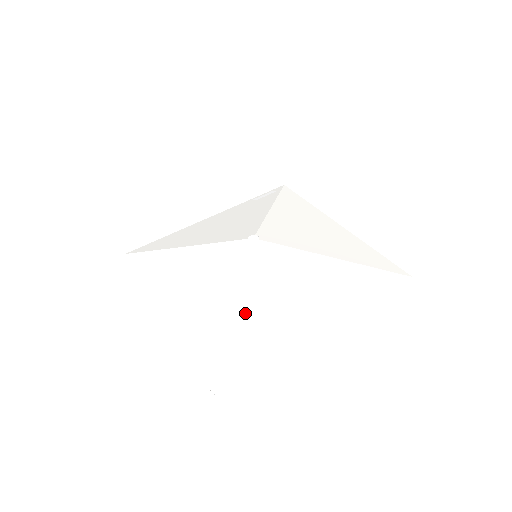
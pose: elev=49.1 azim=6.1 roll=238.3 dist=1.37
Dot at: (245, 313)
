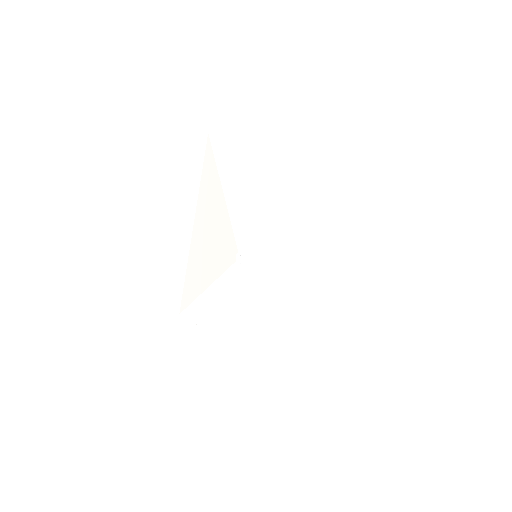
Dot at: (209, 298)
